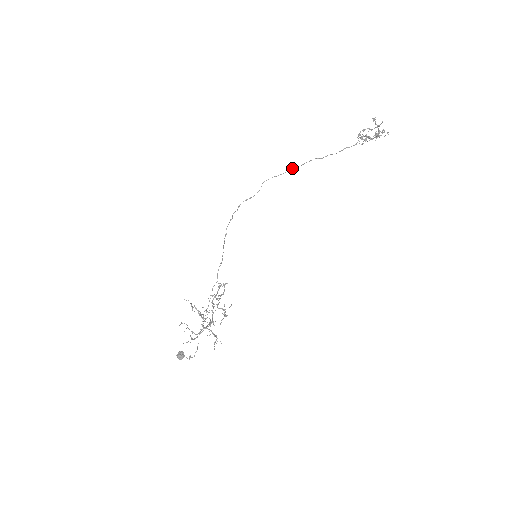
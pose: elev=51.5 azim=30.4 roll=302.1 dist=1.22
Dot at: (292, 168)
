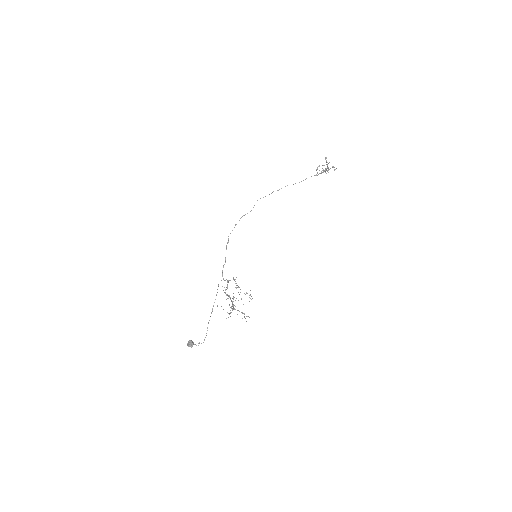
Dot at: occluded
